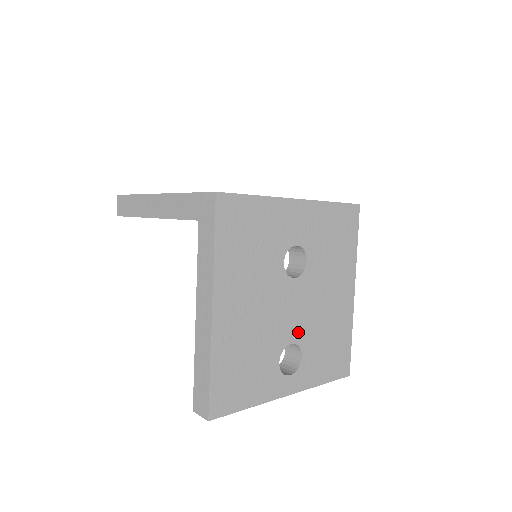
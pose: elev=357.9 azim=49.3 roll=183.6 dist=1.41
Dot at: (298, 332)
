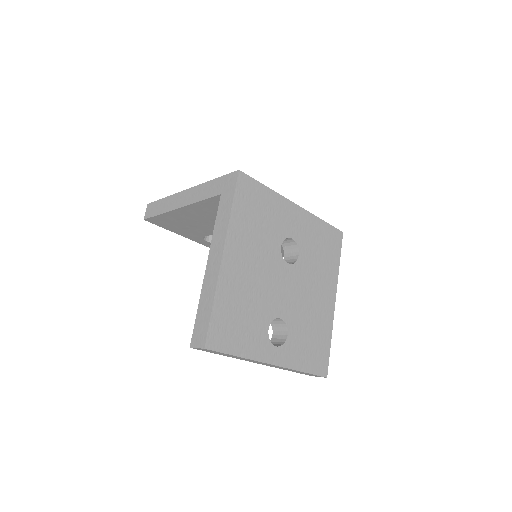
Dot at: (286, 311)
